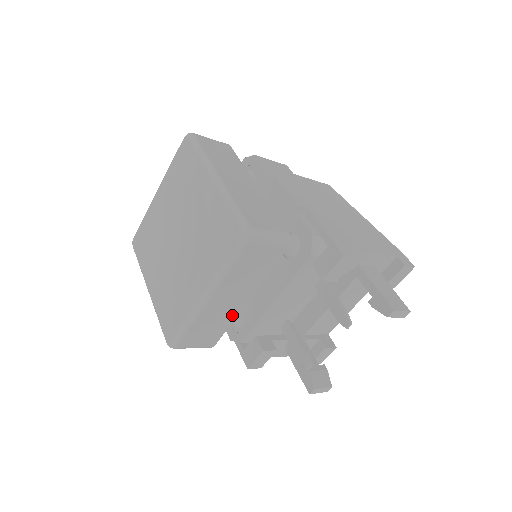
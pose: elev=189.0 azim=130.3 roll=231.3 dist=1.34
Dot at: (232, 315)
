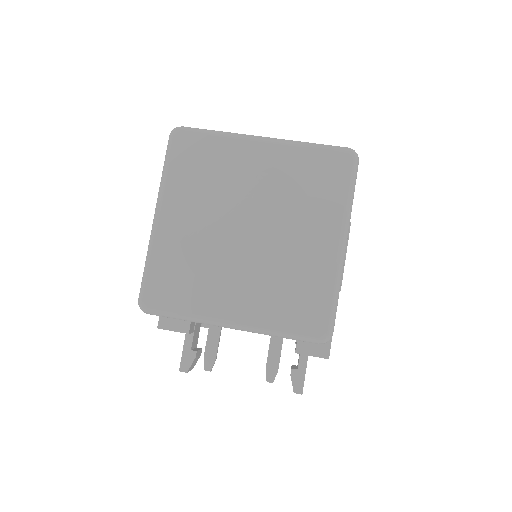
Dot at: occluded
